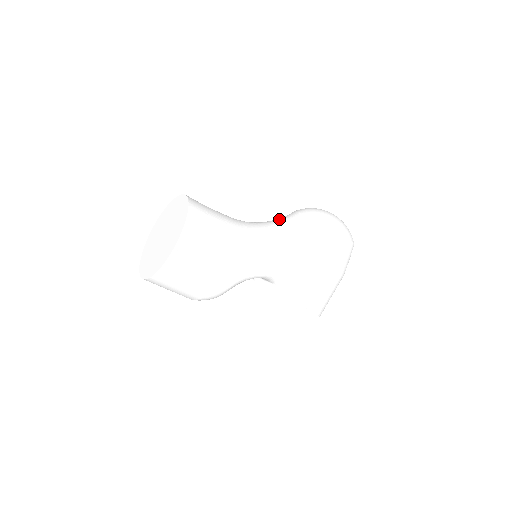
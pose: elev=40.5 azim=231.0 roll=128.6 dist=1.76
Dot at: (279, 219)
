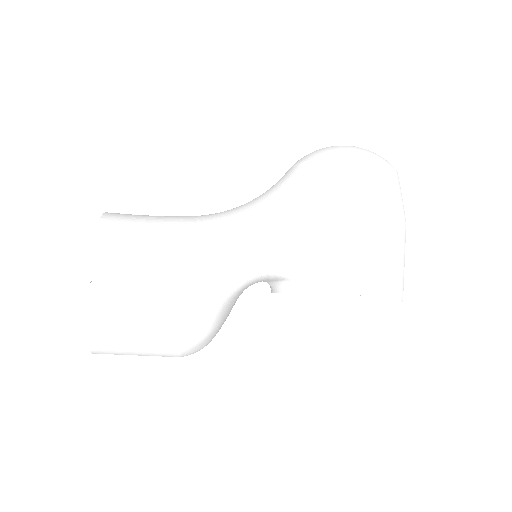
Dot at: occluded
